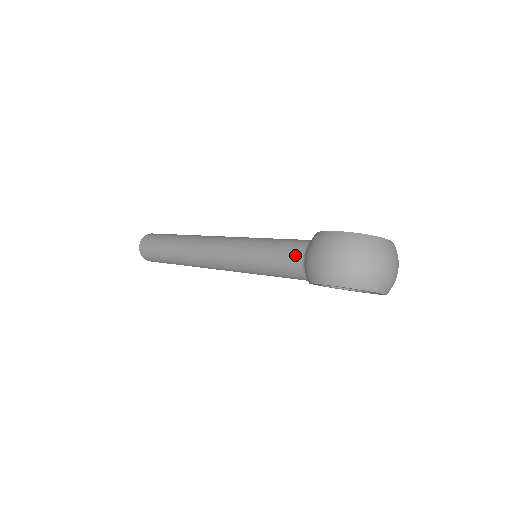
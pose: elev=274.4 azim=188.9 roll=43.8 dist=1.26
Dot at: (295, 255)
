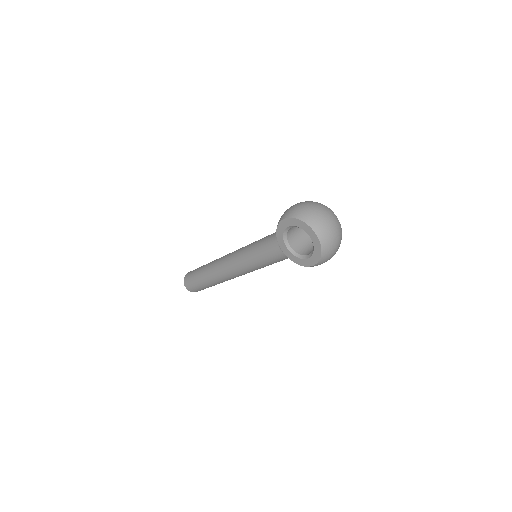
Dot at: occluded
